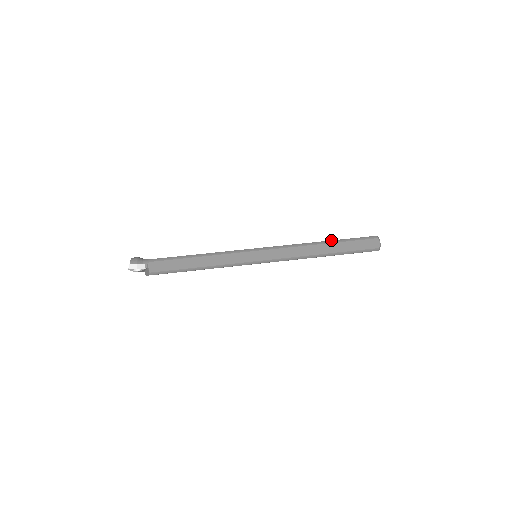
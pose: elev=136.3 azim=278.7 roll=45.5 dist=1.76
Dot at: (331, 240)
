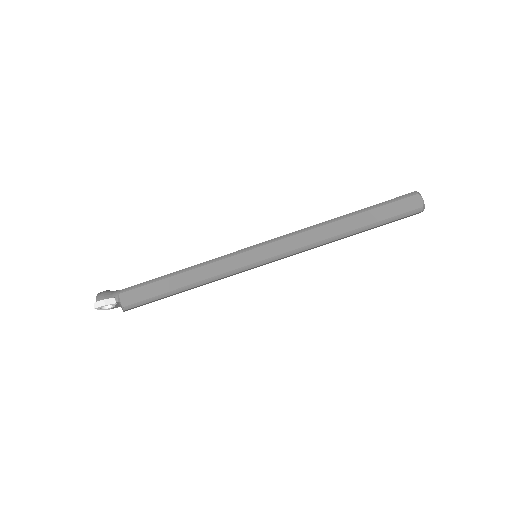
Dot at: (352, 212)
